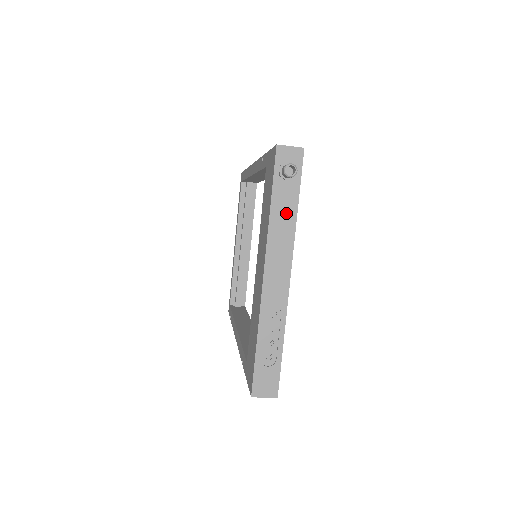
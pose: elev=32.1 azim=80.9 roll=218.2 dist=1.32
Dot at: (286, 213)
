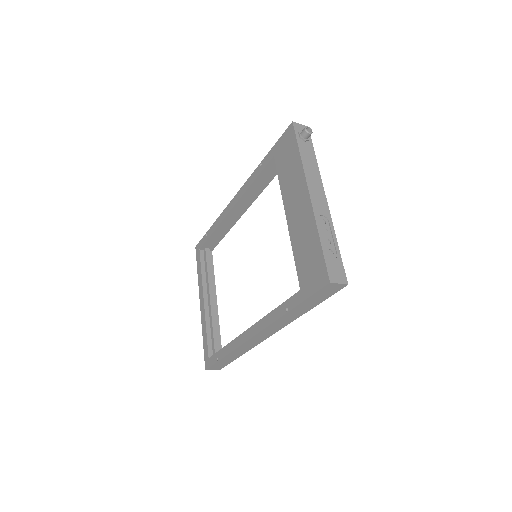
Dot at: (310, 159)
